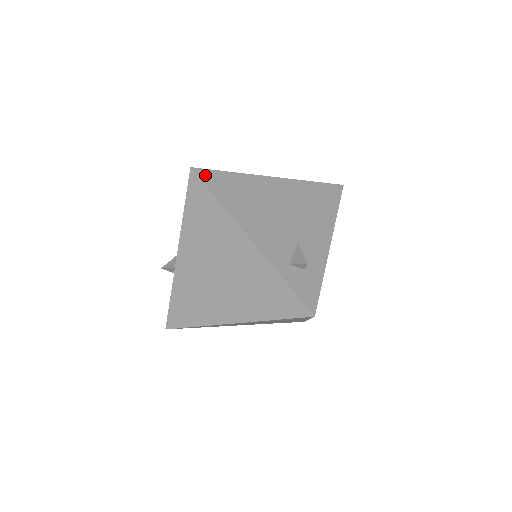
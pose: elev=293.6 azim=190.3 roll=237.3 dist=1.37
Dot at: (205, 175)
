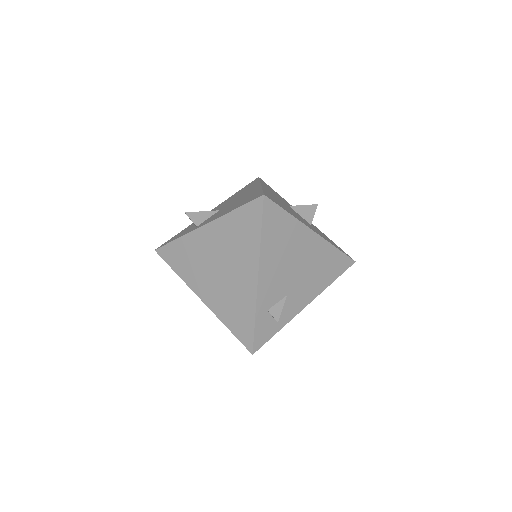
Dot at: (269, 207)
